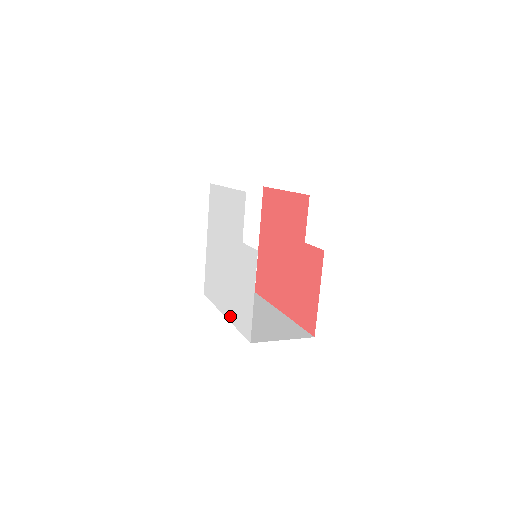
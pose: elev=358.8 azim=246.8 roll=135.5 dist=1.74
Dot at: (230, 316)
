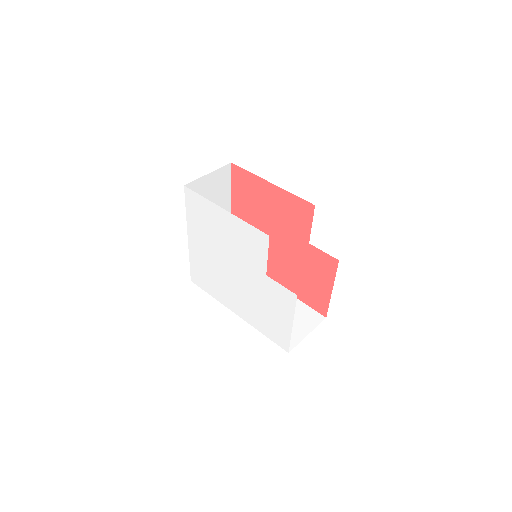
Dot at: (249, 320)
